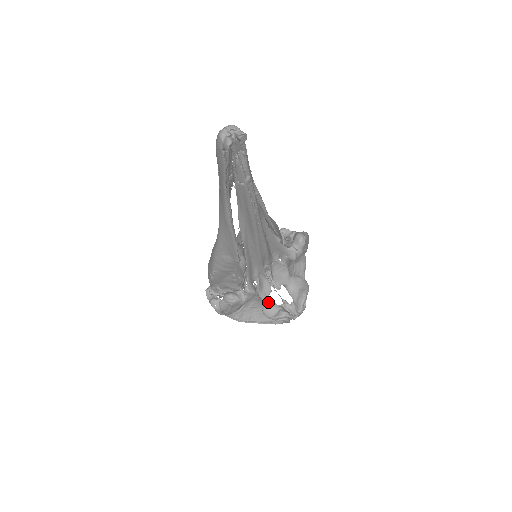
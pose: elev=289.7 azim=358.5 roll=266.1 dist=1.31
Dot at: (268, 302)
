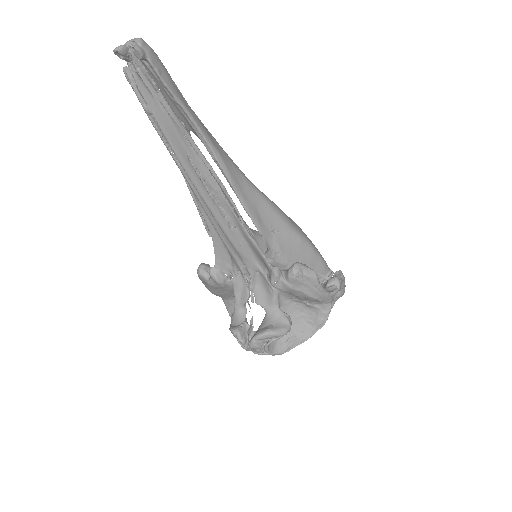
Dot at: (239, 310)
